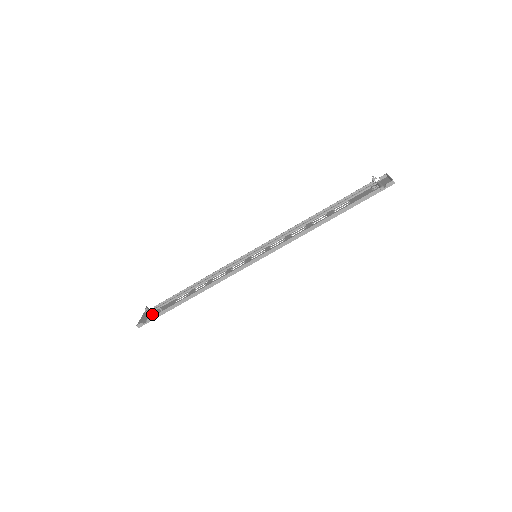
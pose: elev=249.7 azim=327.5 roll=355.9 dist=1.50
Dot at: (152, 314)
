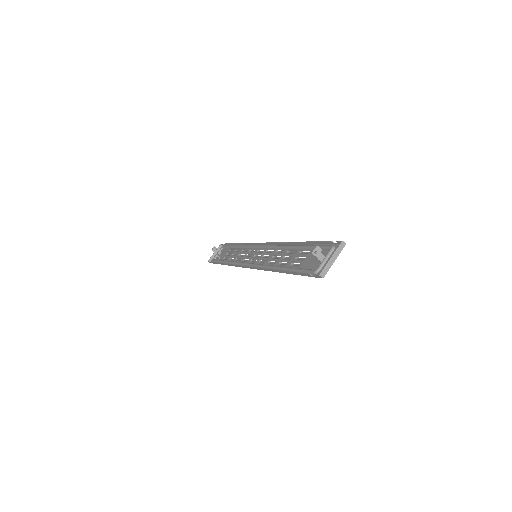
Dot at: (217, 254)
